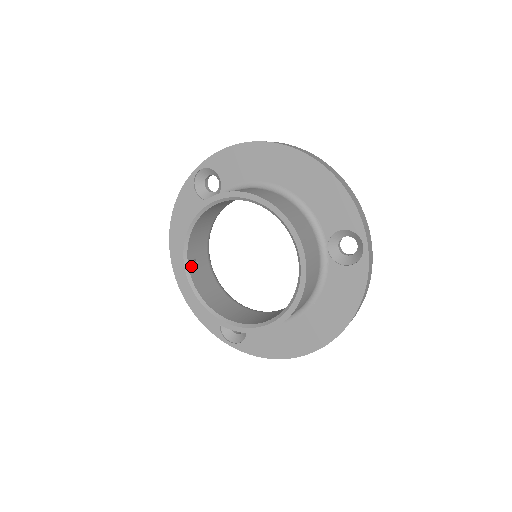
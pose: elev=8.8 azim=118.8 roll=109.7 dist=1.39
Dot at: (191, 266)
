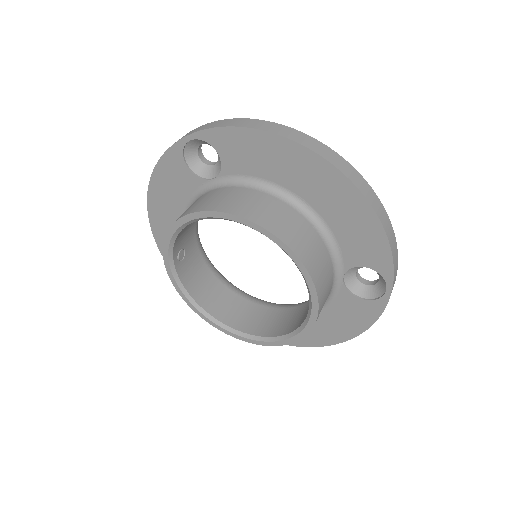
Dot at: (177, 259)
